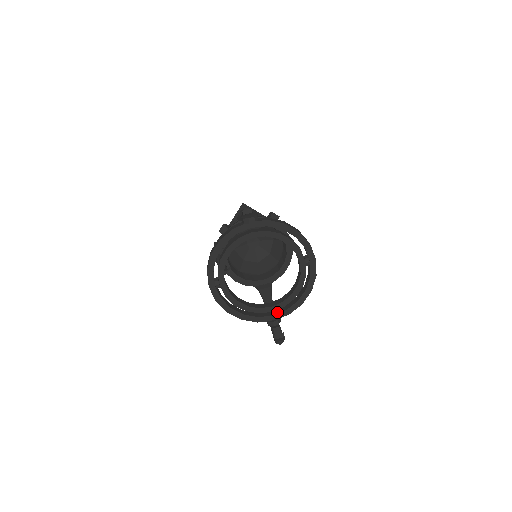
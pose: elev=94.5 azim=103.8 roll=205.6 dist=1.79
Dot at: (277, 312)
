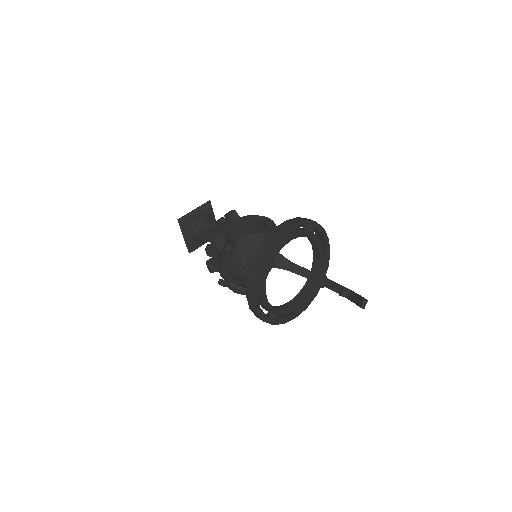
Dot at: (320, 276)
